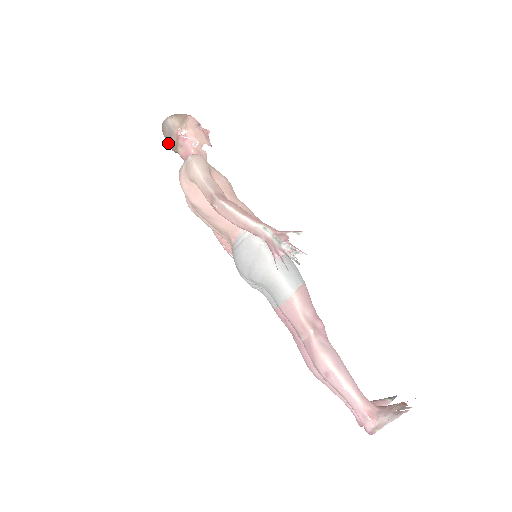
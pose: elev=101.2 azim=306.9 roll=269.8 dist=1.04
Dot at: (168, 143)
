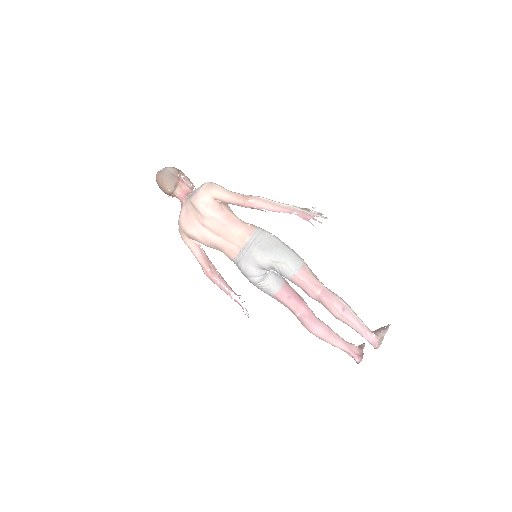
Dot at: (168, 184)
